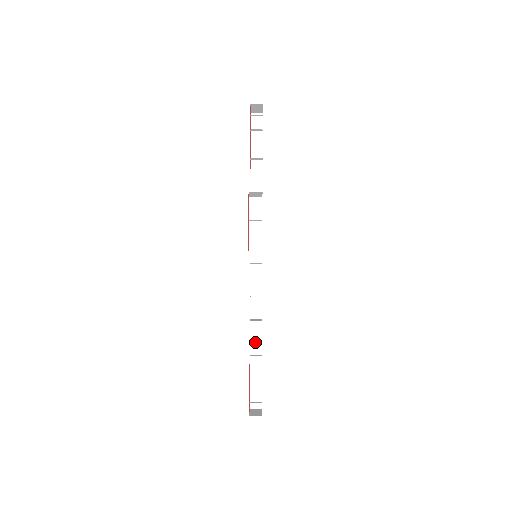
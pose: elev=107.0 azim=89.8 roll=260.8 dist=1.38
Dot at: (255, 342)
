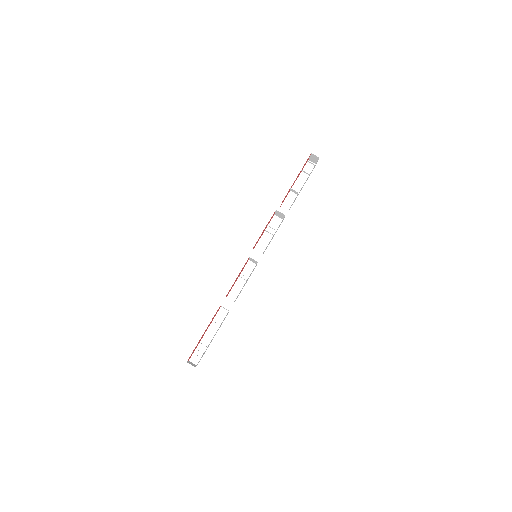
Dot at: (220, 316)
